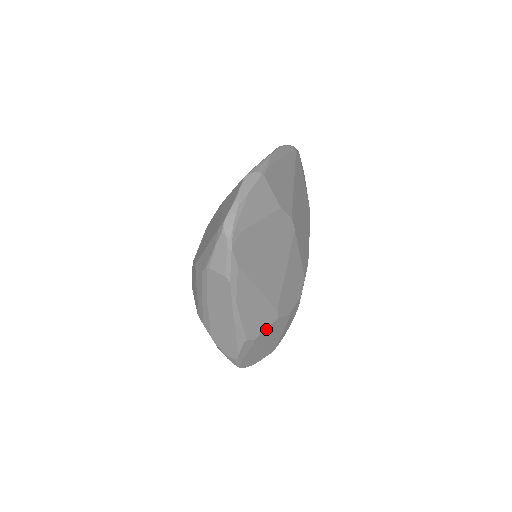
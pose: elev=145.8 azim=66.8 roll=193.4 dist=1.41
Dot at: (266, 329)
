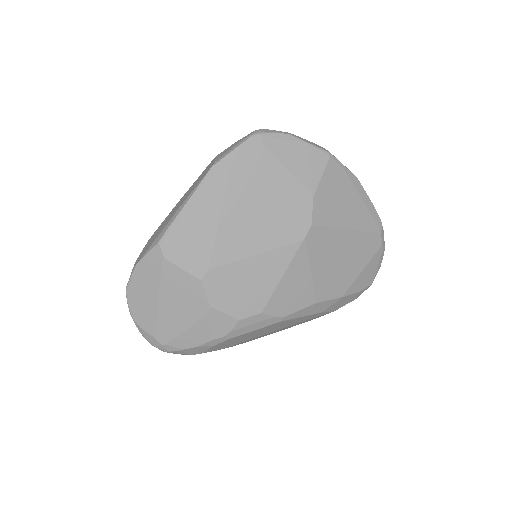
Dot at: (182, 270)
